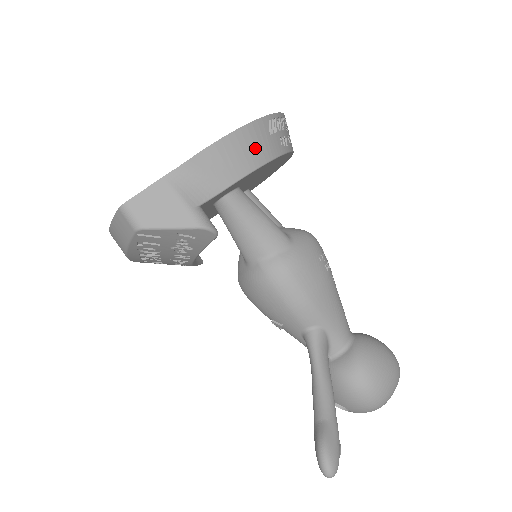
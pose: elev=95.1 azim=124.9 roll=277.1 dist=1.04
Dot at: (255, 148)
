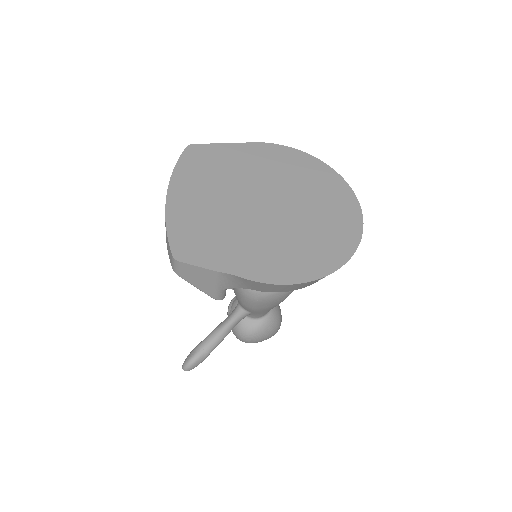
Dot at: (296, 288)
